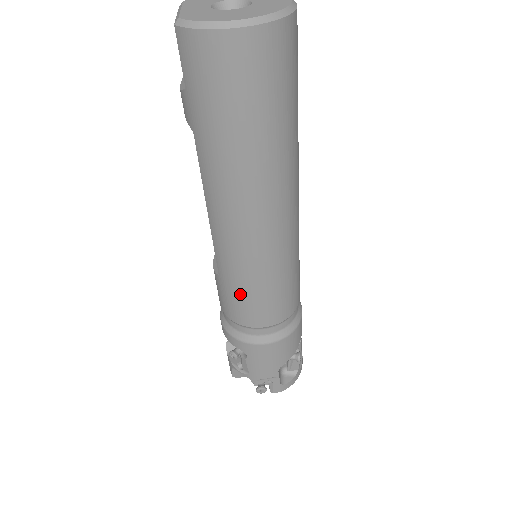
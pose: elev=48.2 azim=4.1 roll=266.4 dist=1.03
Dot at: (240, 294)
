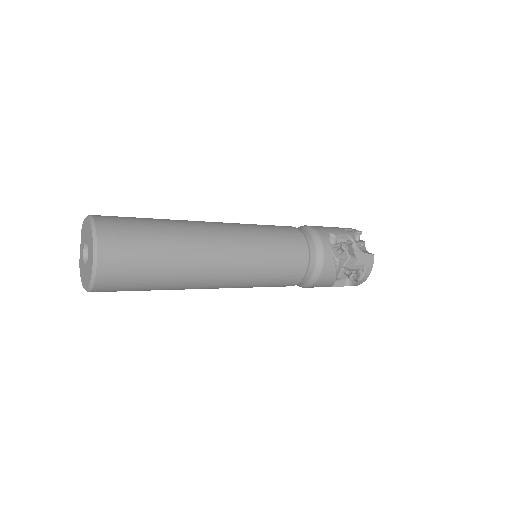
Dot at: occluded
